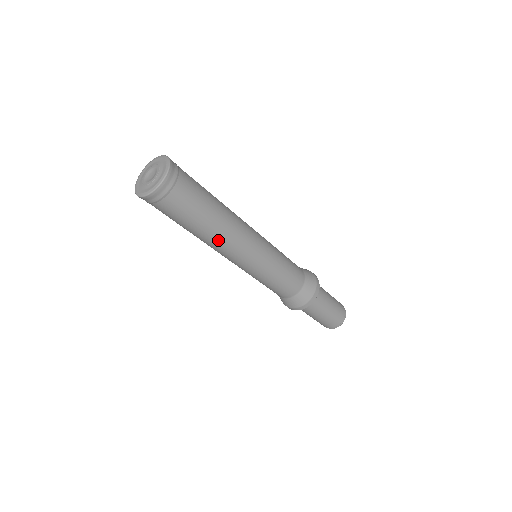
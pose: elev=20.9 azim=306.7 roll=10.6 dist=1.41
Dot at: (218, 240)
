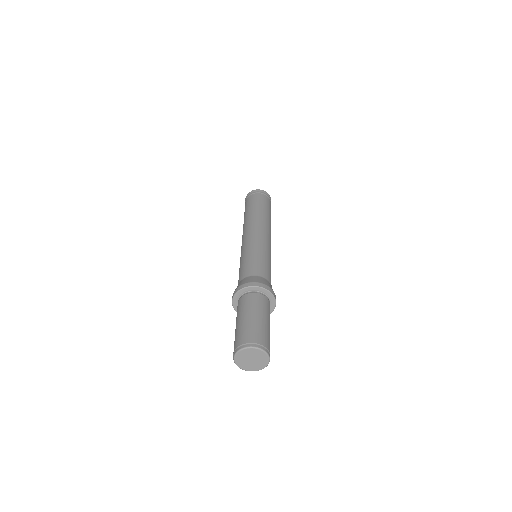
Dot at: (263, 218)
